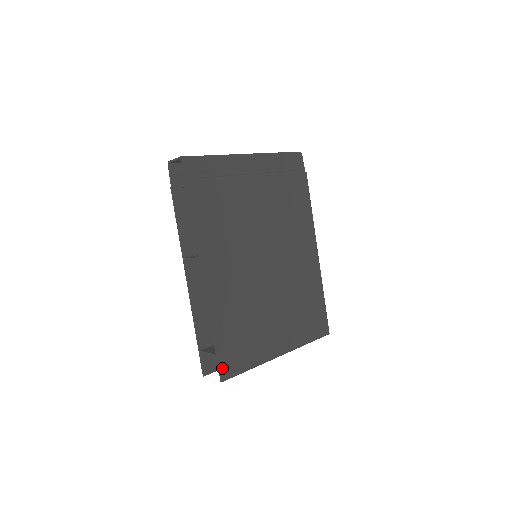
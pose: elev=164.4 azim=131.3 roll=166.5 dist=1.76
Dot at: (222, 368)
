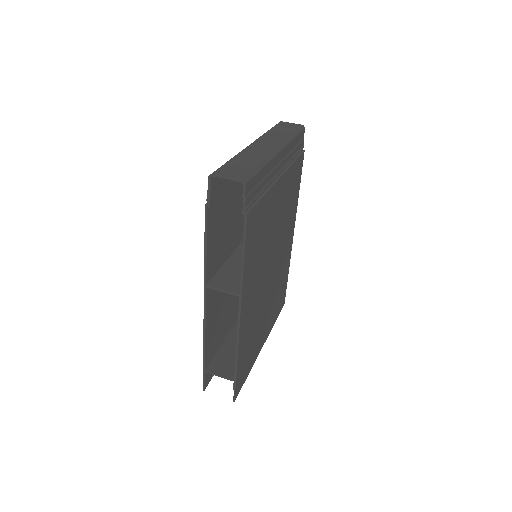
Dot at: (236, 389)
